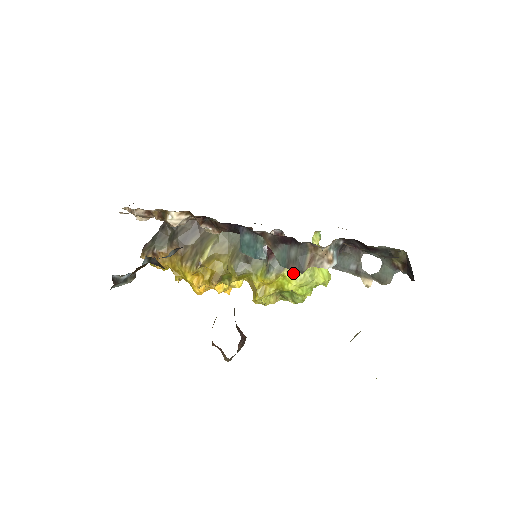
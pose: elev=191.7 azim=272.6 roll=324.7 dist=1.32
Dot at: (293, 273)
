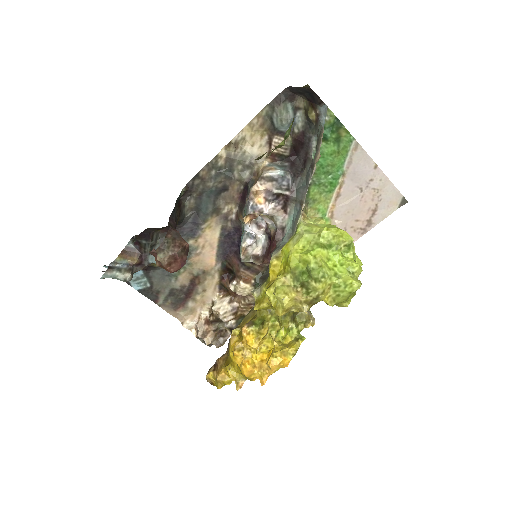
Dot at: (289, 242)
